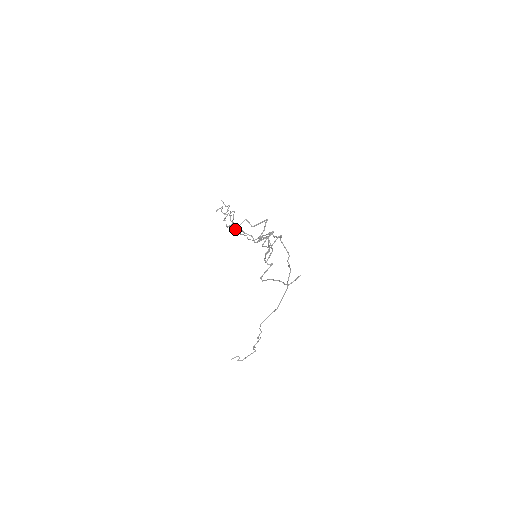
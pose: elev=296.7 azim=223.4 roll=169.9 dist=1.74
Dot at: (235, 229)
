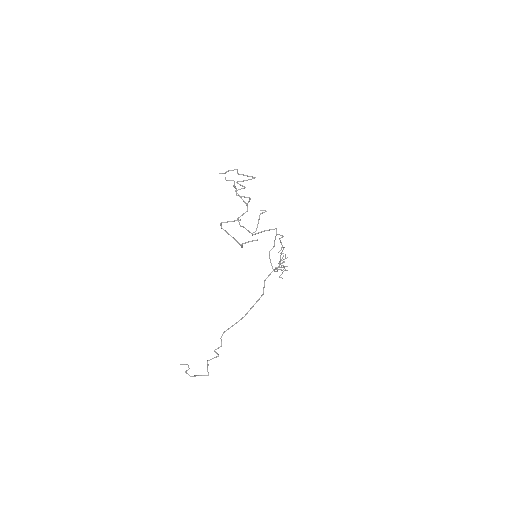
Dot at: occluded
